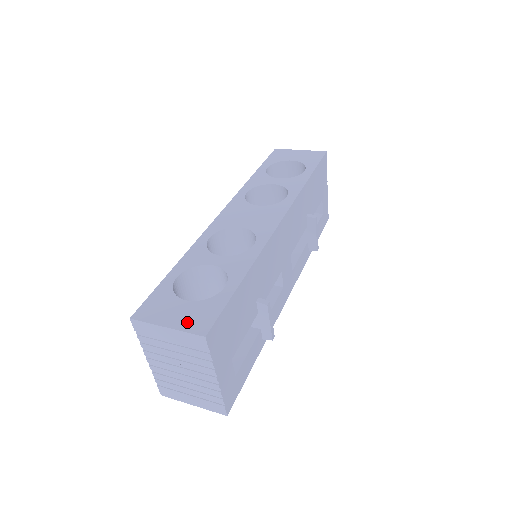
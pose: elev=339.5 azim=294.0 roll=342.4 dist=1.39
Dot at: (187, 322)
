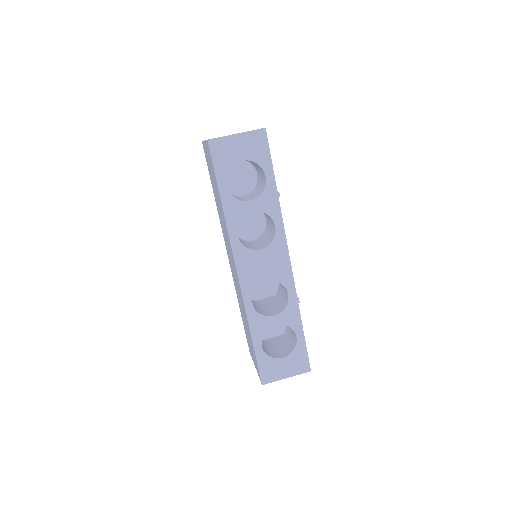
Dot at: (295, 370)
